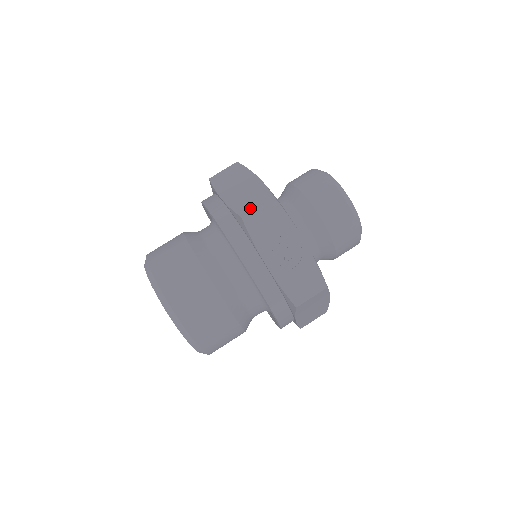
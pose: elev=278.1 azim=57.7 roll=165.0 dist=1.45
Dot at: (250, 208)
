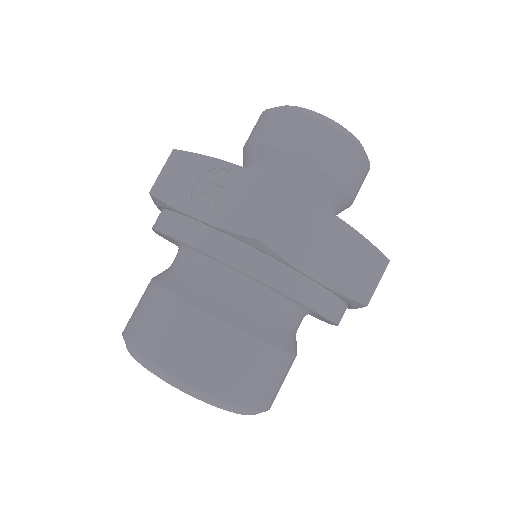
Dot at: (158, 180)
